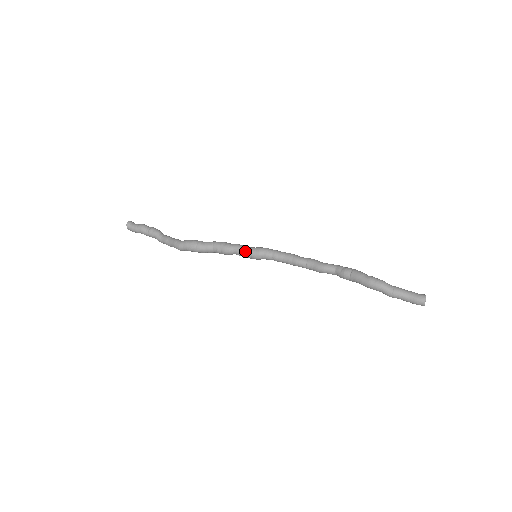
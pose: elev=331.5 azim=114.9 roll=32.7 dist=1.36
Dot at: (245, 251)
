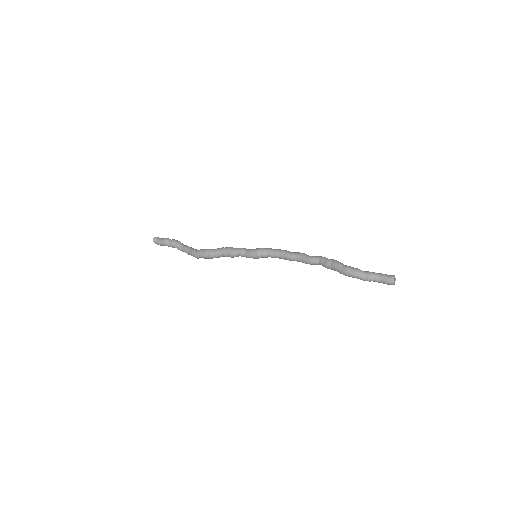
Dot at: (246, 254)
